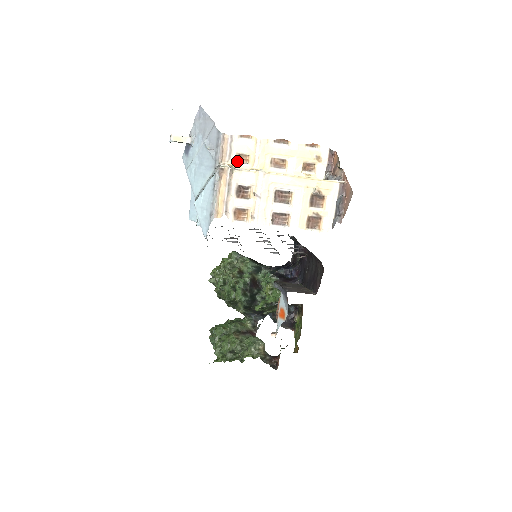
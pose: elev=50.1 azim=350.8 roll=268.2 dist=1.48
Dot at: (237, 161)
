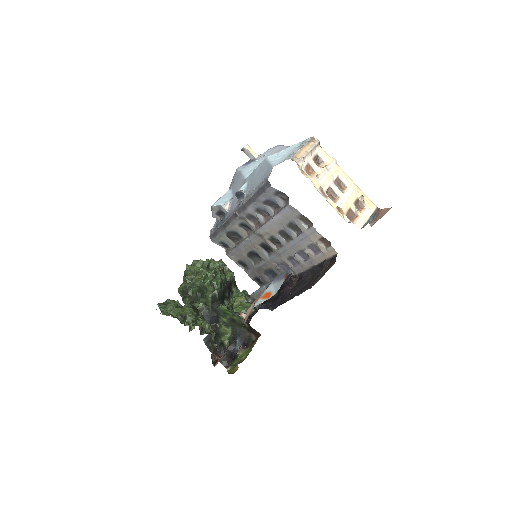
Dot at: (300, 169)
